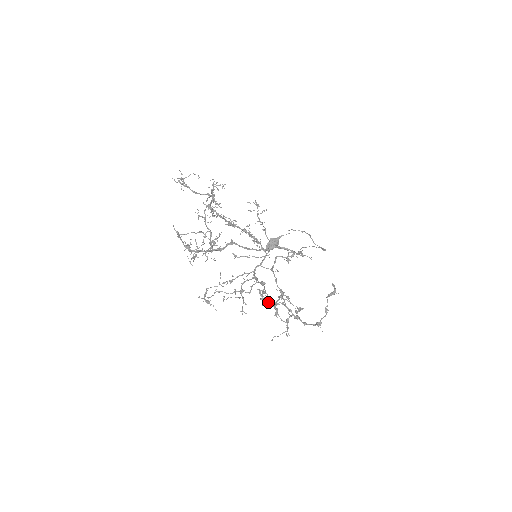
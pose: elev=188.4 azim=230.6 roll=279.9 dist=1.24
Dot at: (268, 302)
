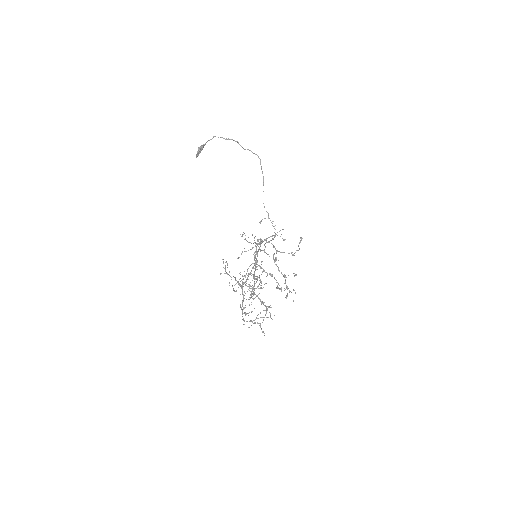
Dot at: (287, 295)
